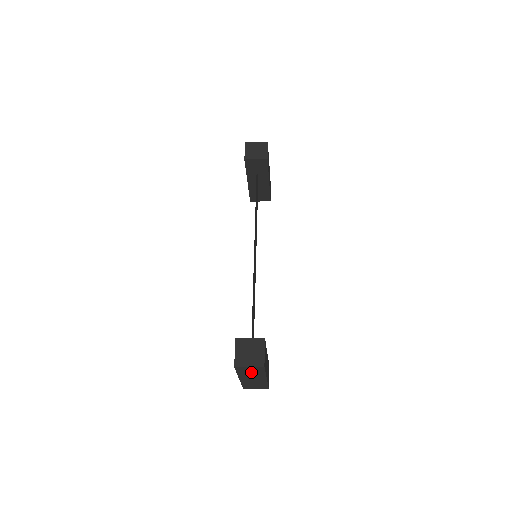
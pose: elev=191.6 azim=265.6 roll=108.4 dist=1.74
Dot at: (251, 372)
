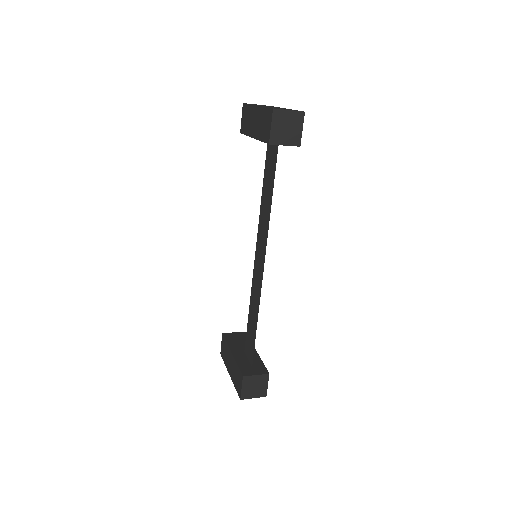
Dot at: occluded
